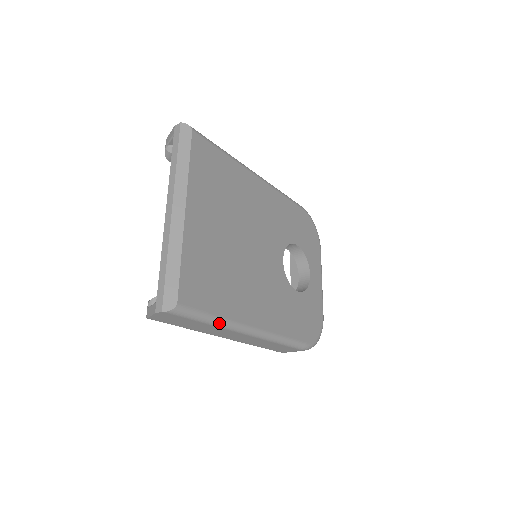
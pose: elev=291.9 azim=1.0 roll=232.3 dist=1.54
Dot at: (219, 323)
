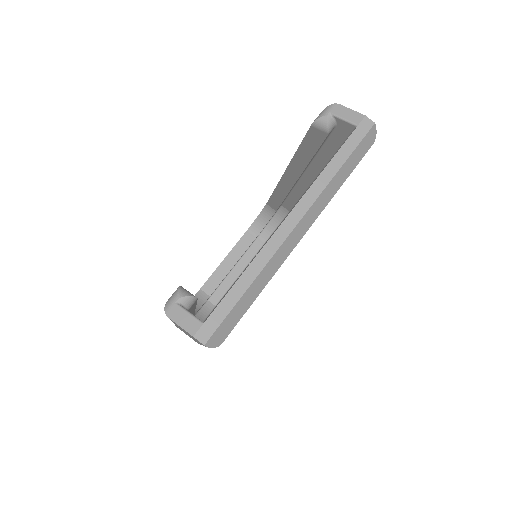
Dot at: occluded
